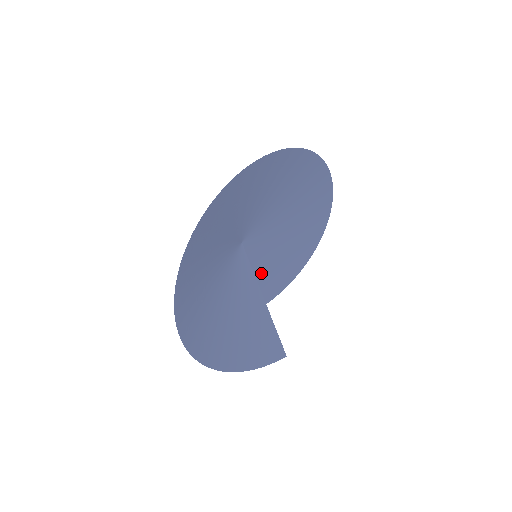
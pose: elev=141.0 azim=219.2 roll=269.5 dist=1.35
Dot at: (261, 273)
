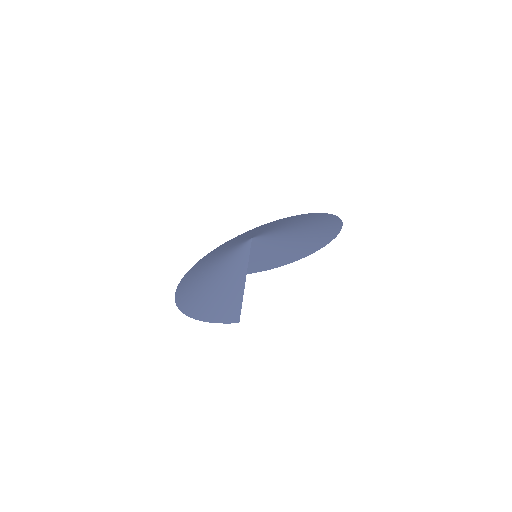
Dot at: (254, 257)
